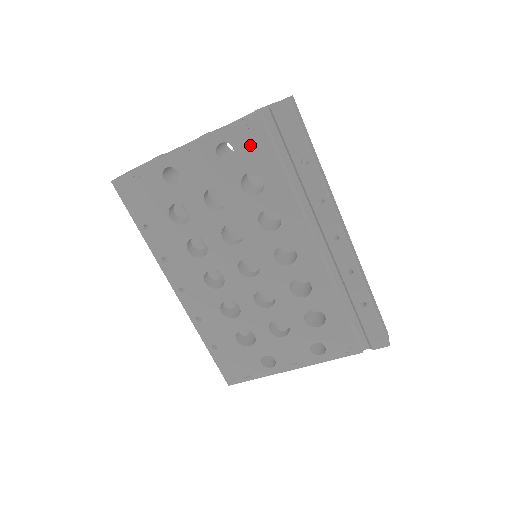
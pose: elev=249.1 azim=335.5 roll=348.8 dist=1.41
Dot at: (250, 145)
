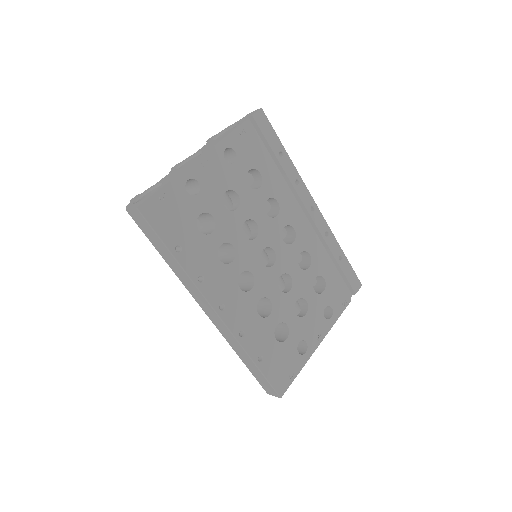
Dot at: (246, 147)
